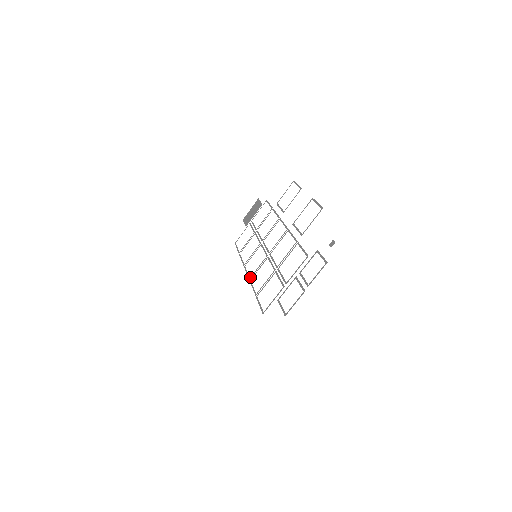
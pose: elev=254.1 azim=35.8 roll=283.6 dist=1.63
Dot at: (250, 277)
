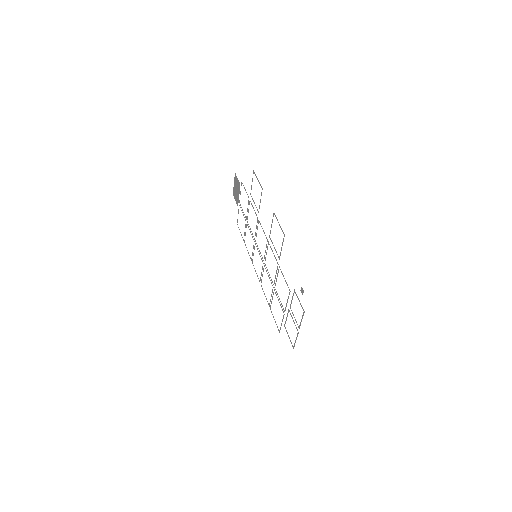
Dot at: (259, 281)
